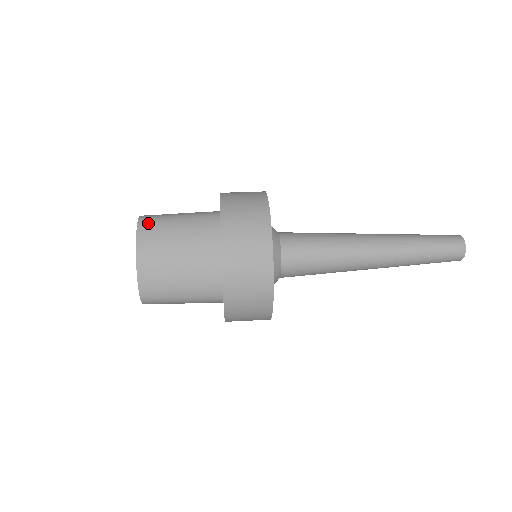
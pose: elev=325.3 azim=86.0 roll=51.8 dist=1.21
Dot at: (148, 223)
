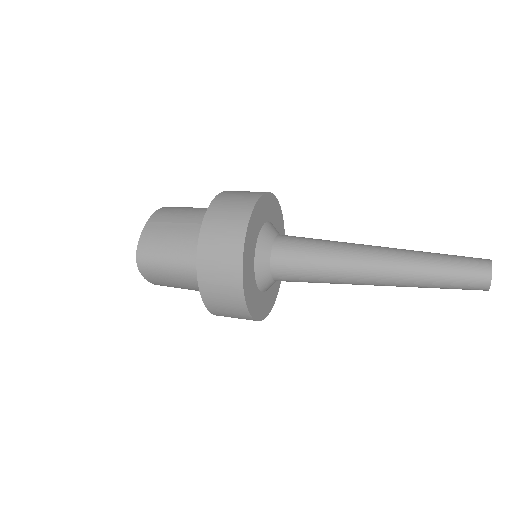
Dot at: (171, 207)
